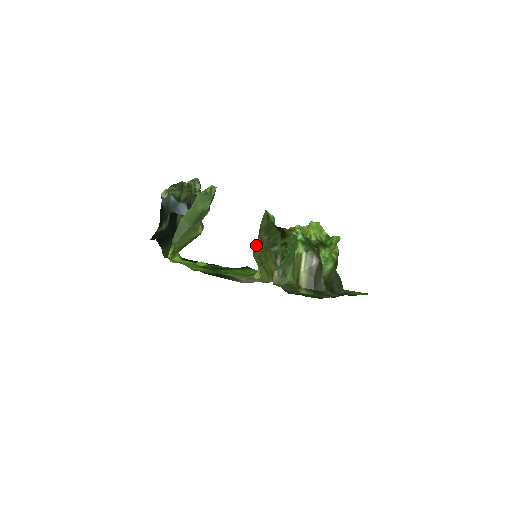
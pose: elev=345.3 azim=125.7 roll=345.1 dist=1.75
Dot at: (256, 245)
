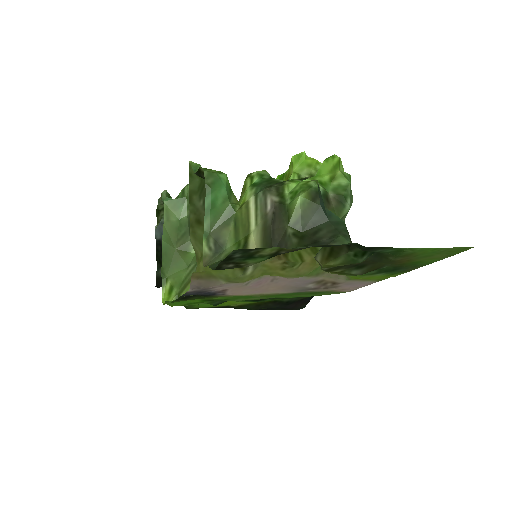
Dot at: (191, 221)
